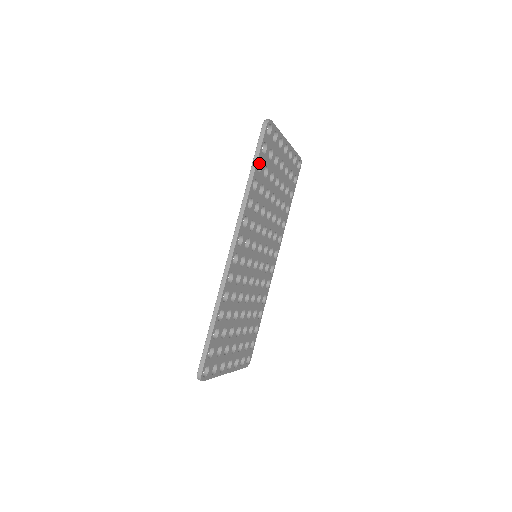
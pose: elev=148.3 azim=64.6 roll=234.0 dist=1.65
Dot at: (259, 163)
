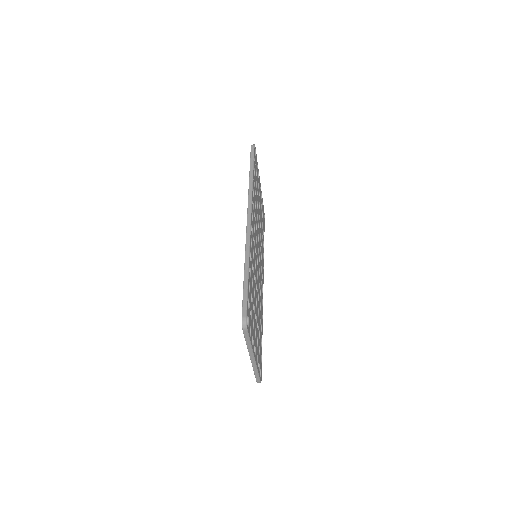
Dot at: occluded
